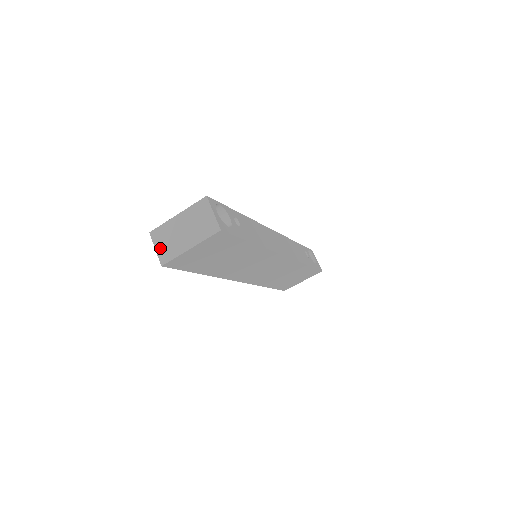
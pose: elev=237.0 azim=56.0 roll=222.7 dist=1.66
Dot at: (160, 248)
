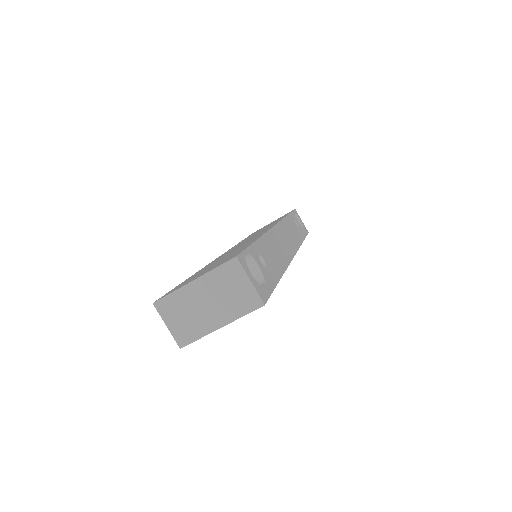
Dot at: (174, 325)
